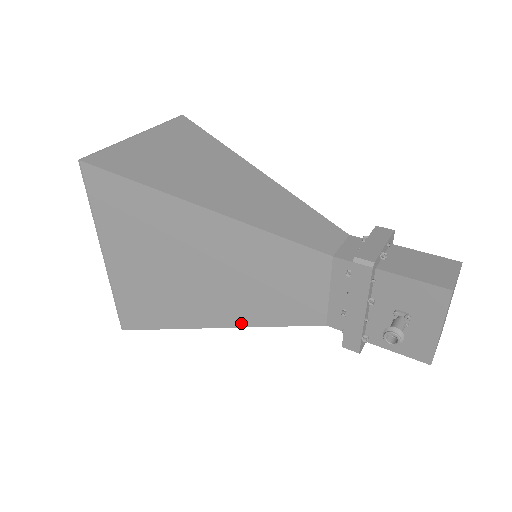
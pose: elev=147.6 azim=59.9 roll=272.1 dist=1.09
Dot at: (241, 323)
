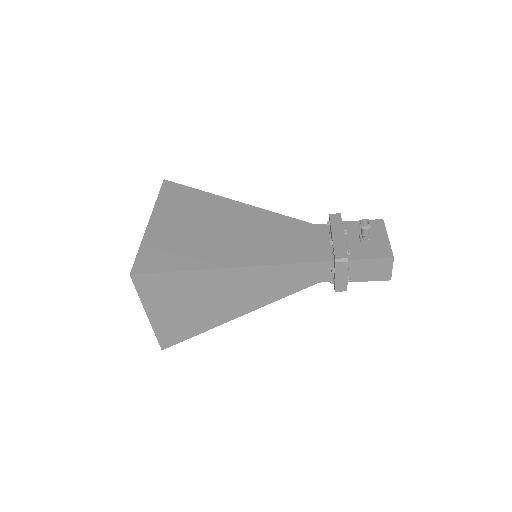
Dot at: (254, 263)
